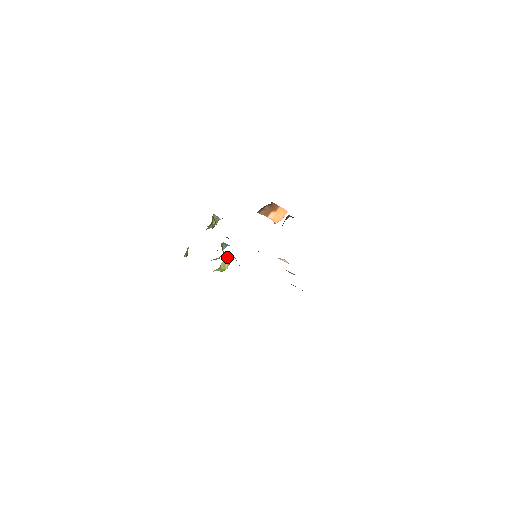
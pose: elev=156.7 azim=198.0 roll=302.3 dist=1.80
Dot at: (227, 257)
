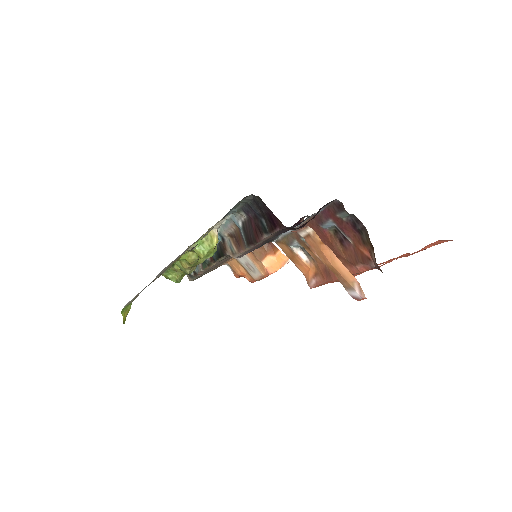
Dot at: occluded
